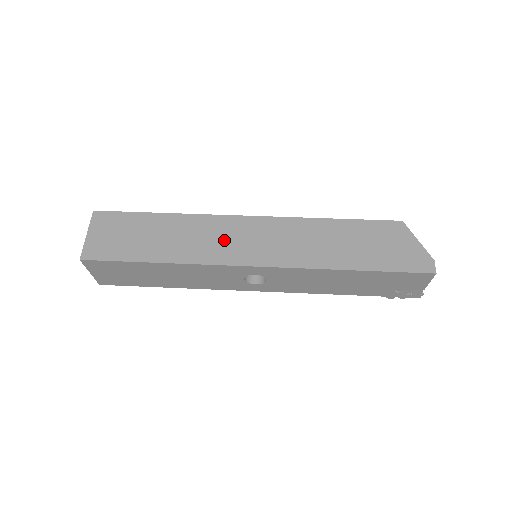
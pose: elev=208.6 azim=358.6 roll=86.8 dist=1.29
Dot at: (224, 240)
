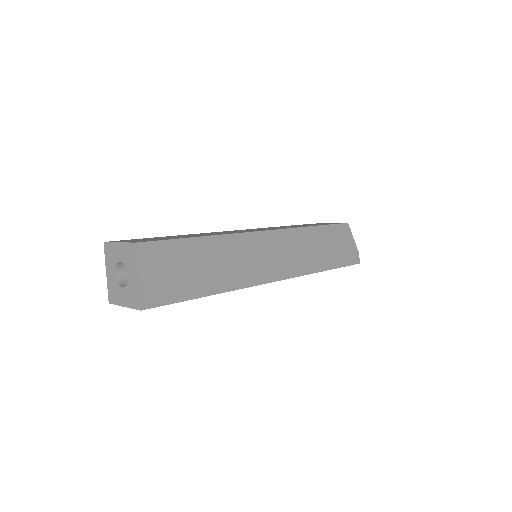
Dot at: (255, 260)
